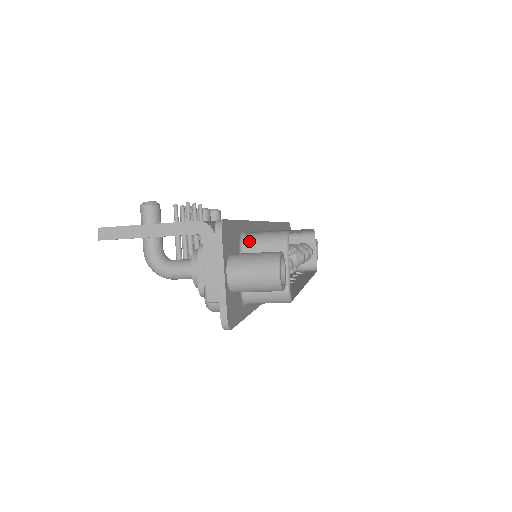
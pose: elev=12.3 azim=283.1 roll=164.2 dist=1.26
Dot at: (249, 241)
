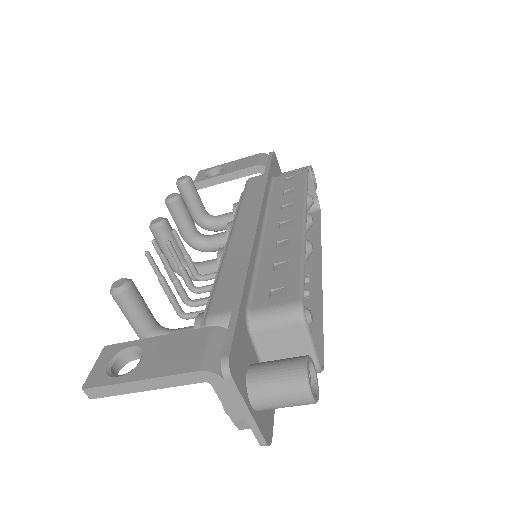
Dot at: (258, 326)
